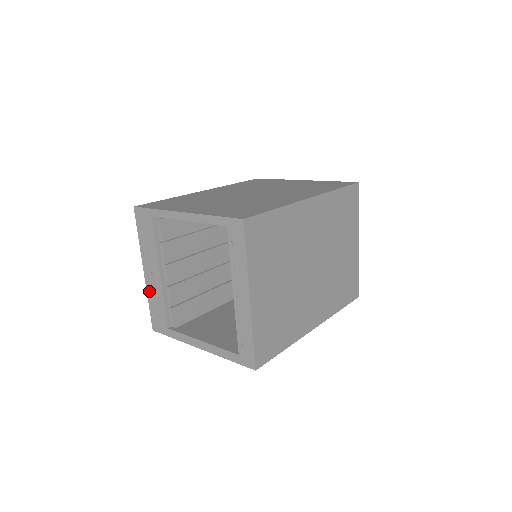
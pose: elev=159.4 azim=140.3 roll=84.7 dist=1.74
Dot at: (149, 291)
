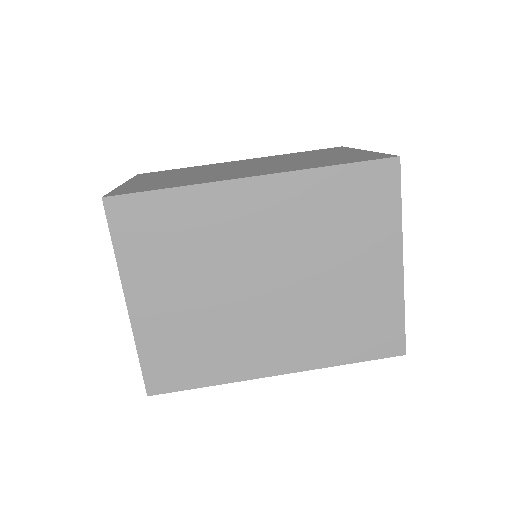
Dot at: occluded
